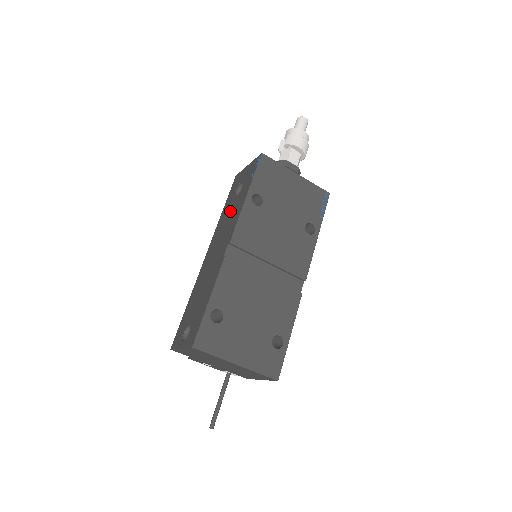
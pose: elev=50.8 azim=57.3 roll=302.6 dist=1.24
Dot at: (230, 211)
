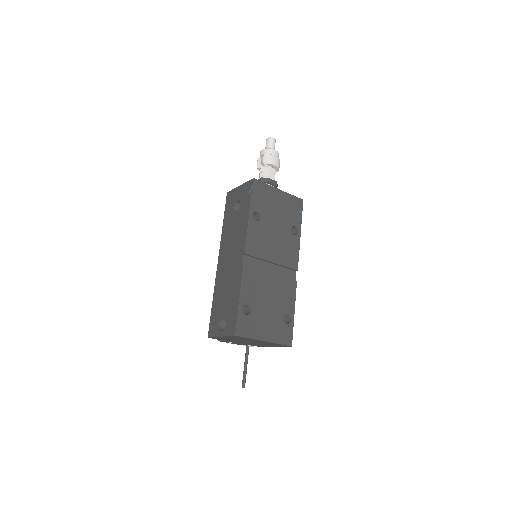
Dot at: (234, 225)
